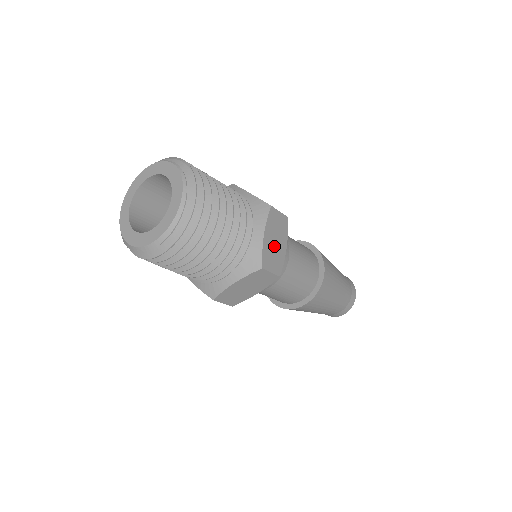
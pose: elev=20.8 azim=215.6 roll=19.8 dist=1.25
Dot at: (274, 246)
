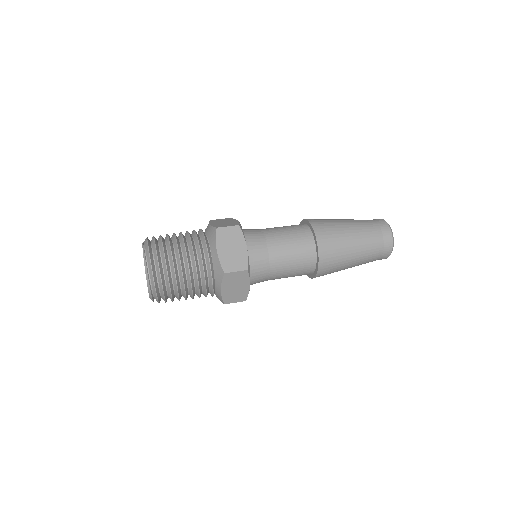
Dot at: (232, 252)
